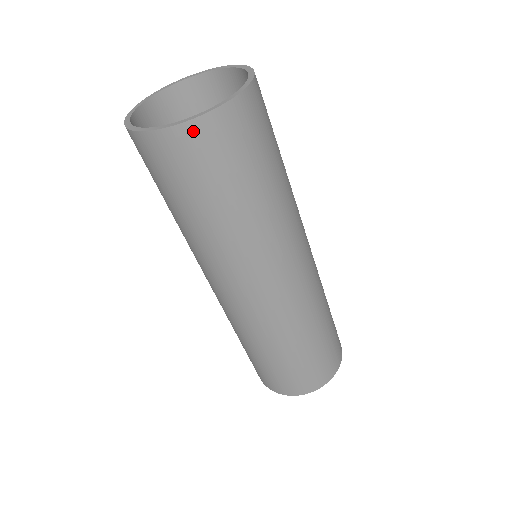
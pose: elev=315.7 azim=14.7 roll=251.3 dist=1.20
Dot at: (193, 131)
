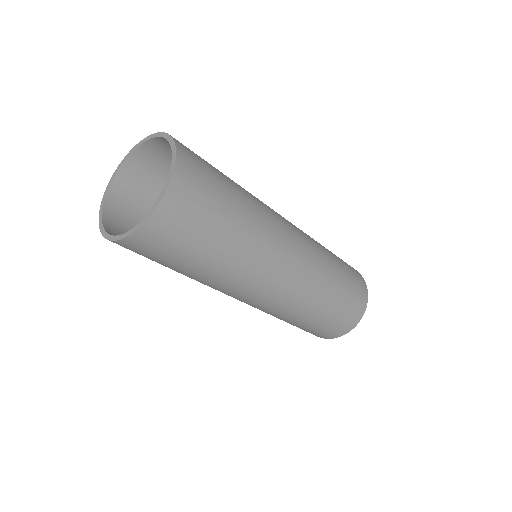
Dot at: (181, 173)
